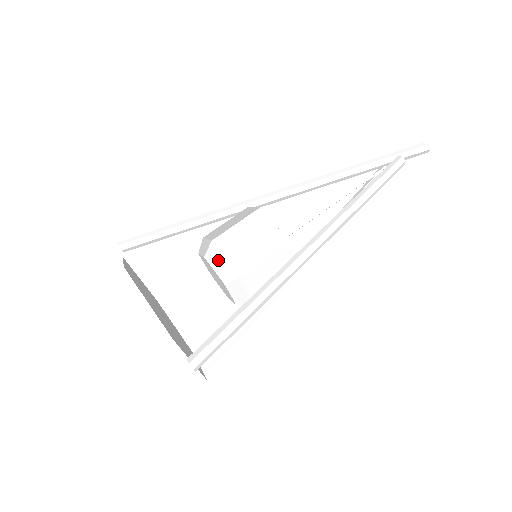
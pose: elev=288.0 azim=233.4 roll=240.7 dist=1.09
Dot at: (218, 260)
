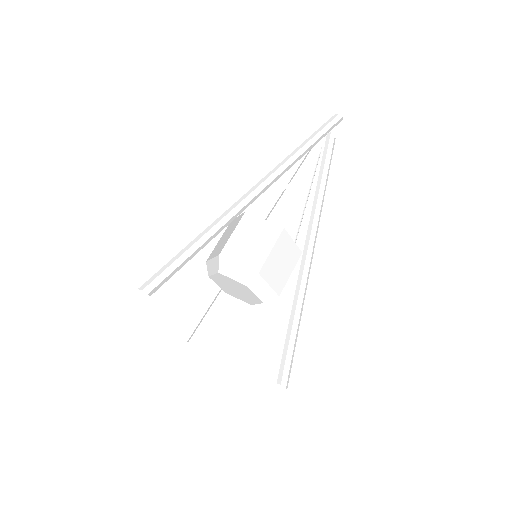
Dot at: (262, 287)
